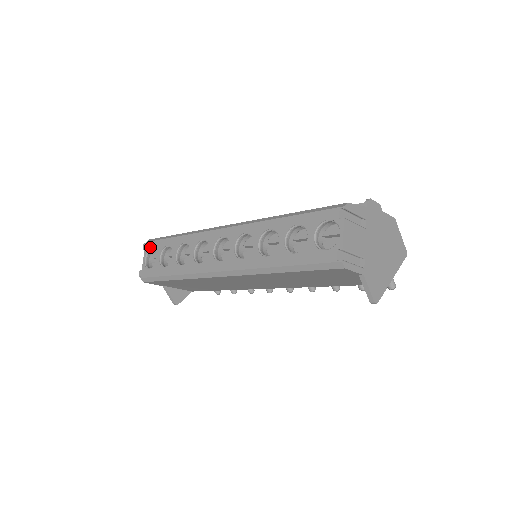
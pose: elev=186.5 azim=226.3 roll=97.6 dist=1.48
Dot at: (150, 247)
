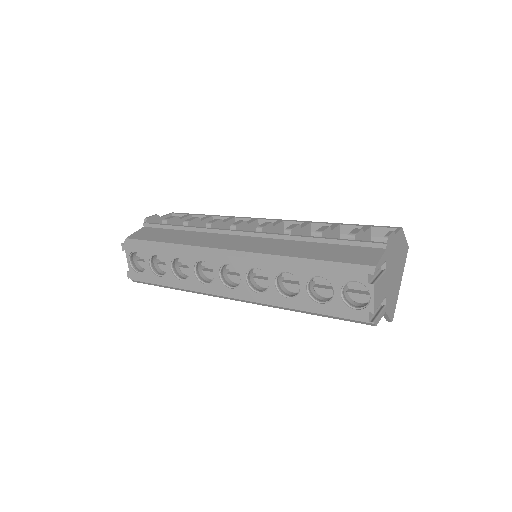
Dot at: (132, 250)
